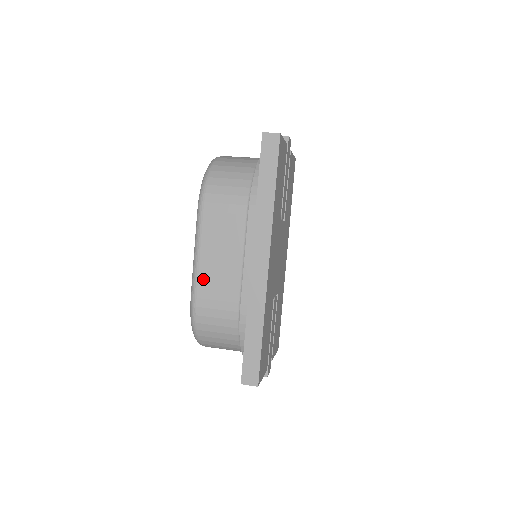
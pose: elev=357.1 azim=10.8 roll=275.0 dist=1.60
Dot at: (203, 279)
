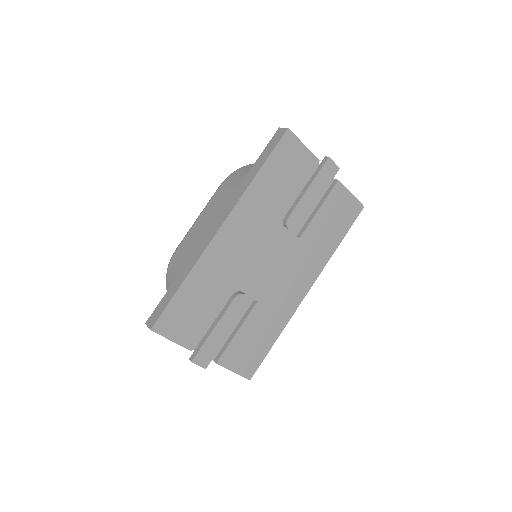
Dot at: (188, 236)
